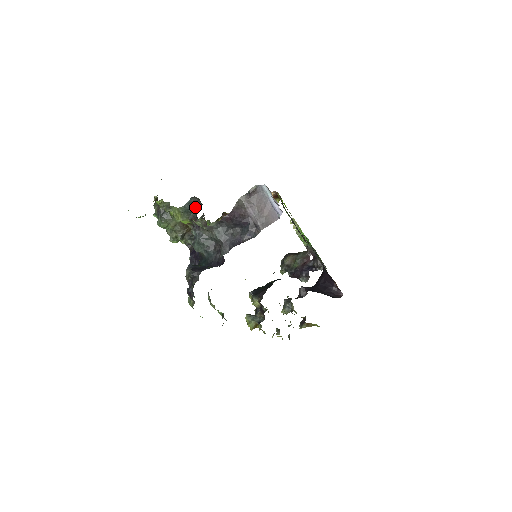
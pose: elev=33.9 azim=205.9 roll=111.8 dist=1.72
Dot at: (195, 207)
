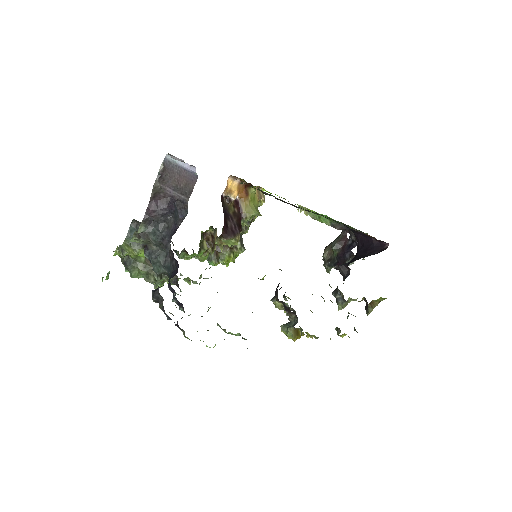
Dot at: occluded
